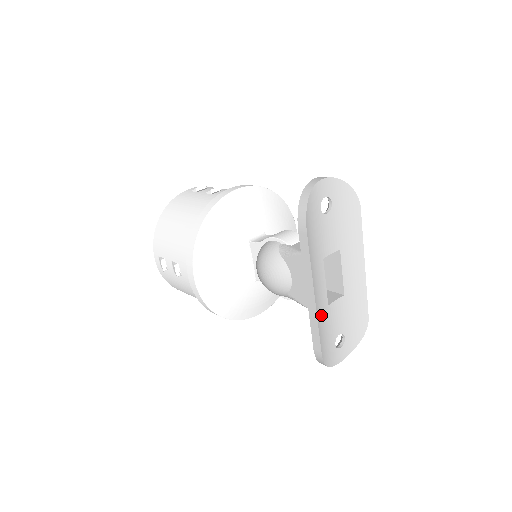
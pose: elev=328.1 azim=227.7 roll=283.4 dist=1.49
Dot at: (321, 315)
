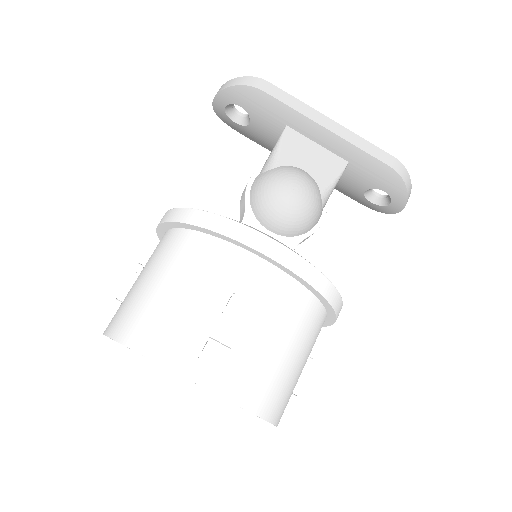
Dot at: occluded
